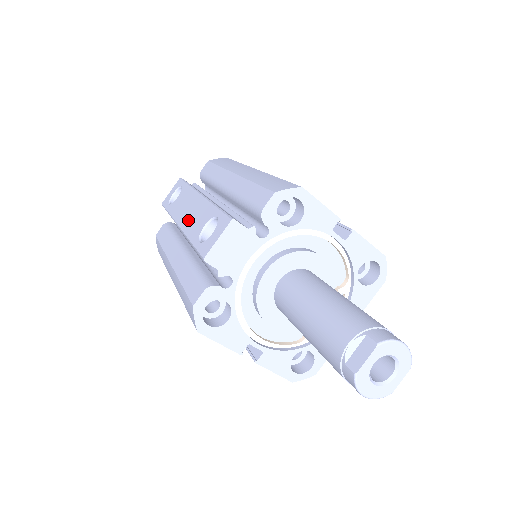
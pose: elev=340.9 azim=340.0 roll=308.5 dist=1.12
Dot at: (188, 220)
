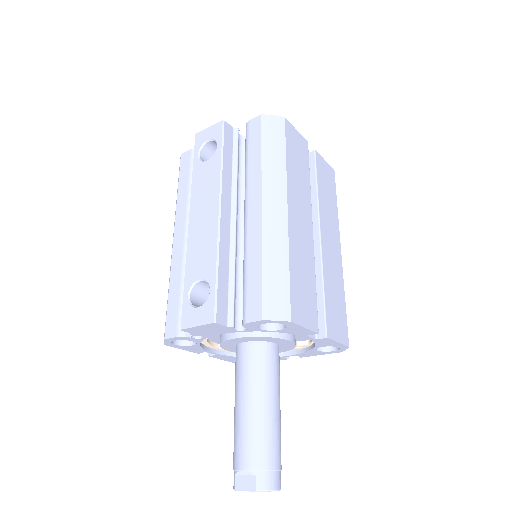
Dot at: (196, 235)
